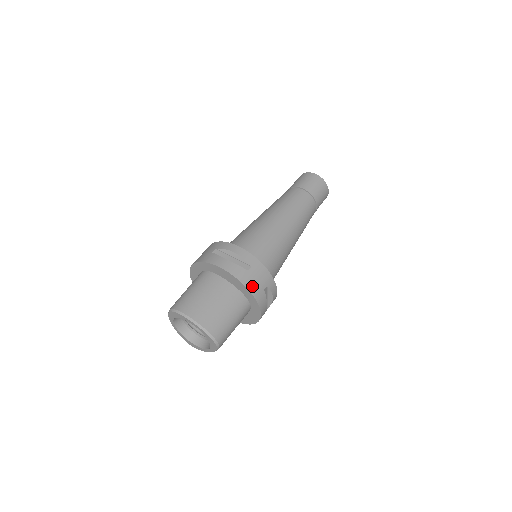
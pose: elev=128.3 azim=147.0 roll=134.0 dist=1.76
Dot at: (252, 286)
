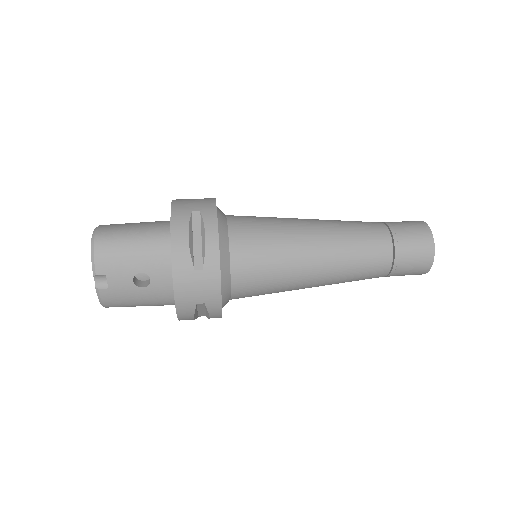
Dot at: (180, 203)
